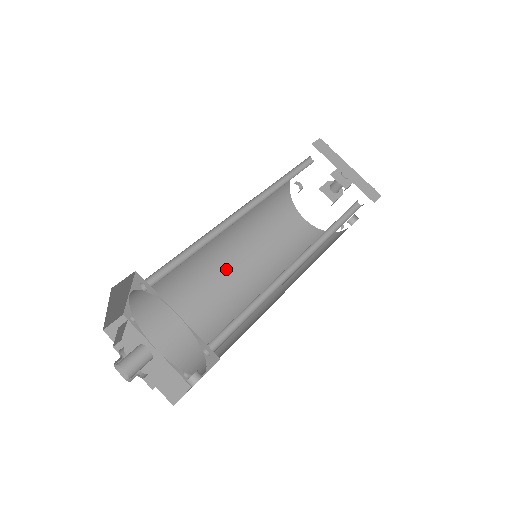
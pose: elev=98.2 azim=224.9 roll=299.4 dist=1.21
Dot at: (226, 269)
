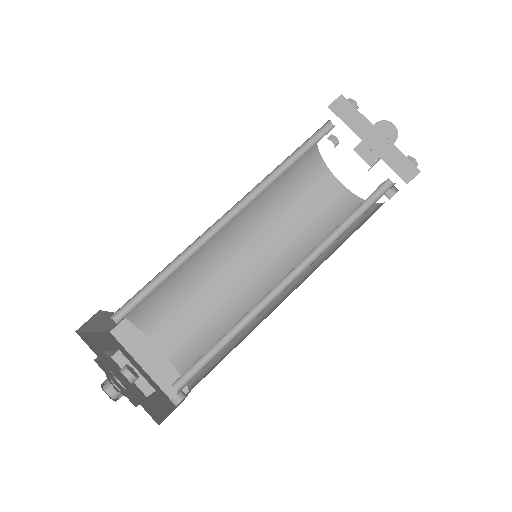
Dot at: (236, 258)
